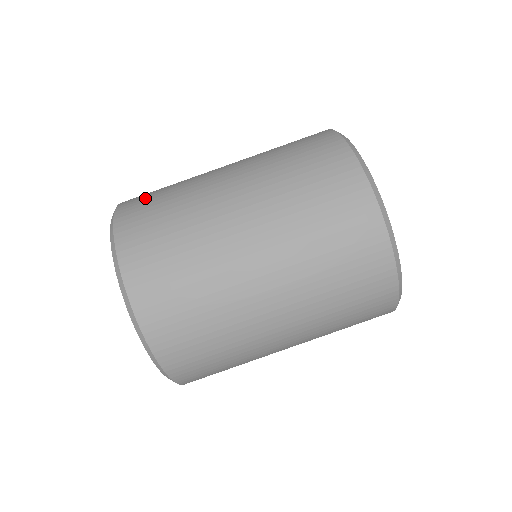
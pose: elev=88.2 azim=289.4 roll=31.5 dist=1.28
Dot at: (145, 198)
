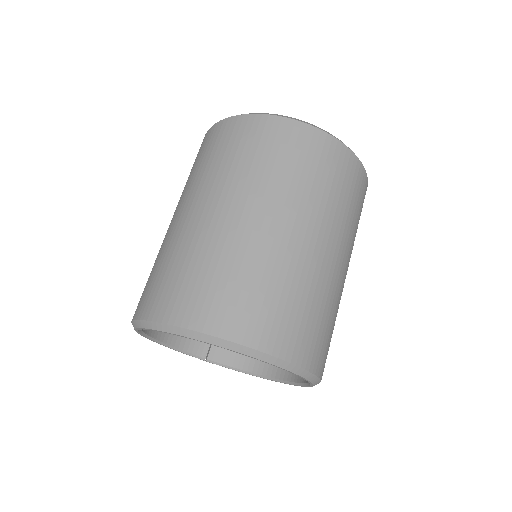
Dot at: occluded
